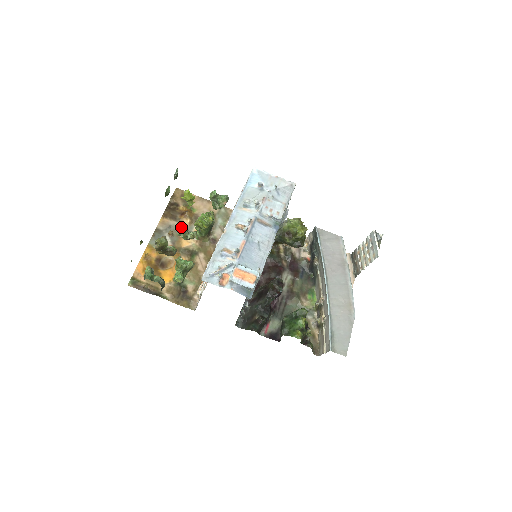
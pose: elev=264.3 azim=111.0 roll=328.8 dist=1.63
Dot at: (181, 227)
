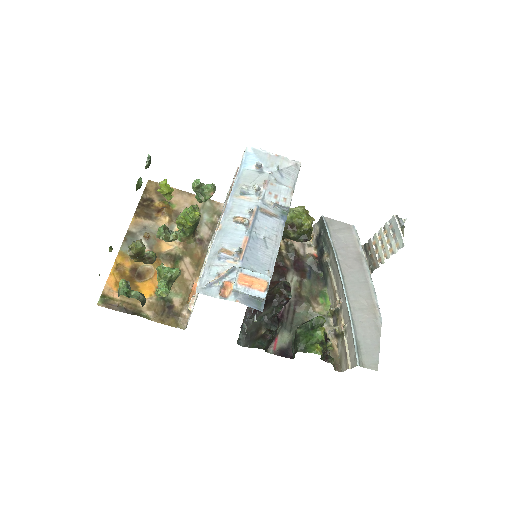
Dot at: occluded
